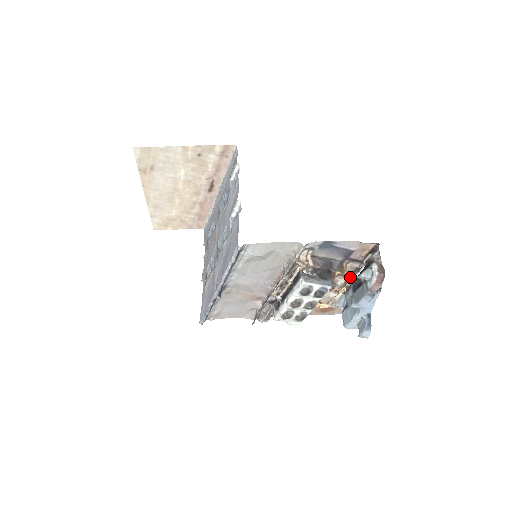
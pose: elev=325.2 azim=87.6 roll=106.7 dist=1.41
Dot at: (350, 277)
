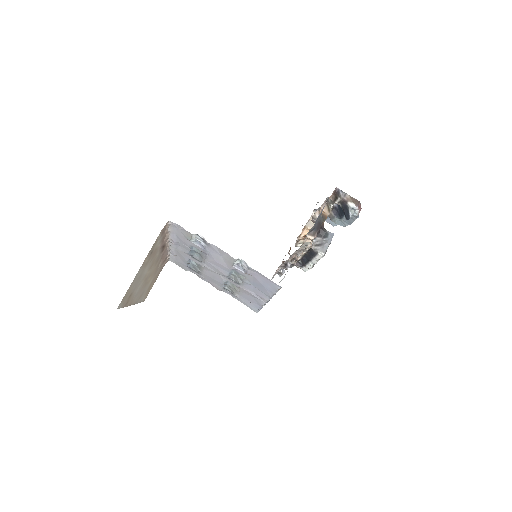
Dot at: occluded
